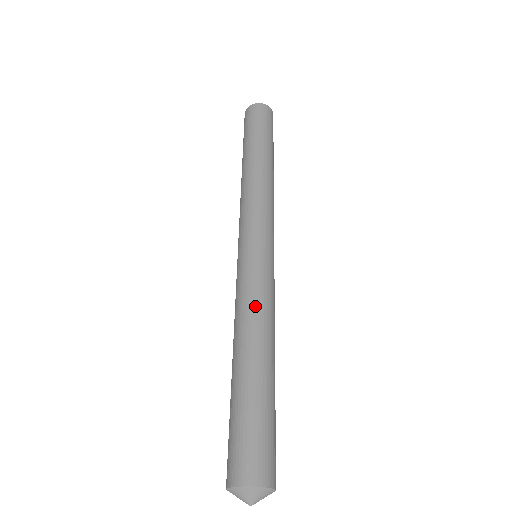
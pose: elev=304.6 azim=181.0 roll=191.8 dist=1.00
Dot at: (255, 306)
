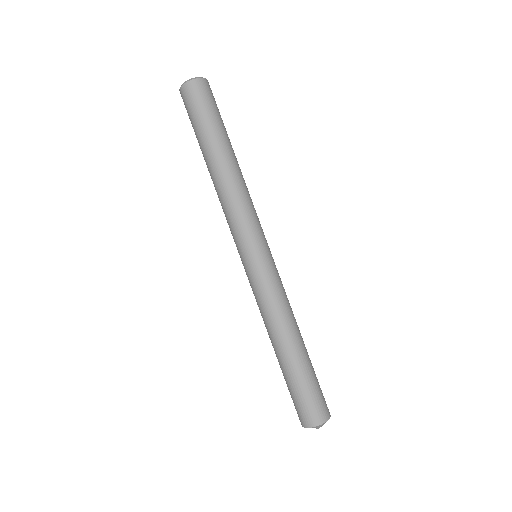
Dot at: (265, 313)
